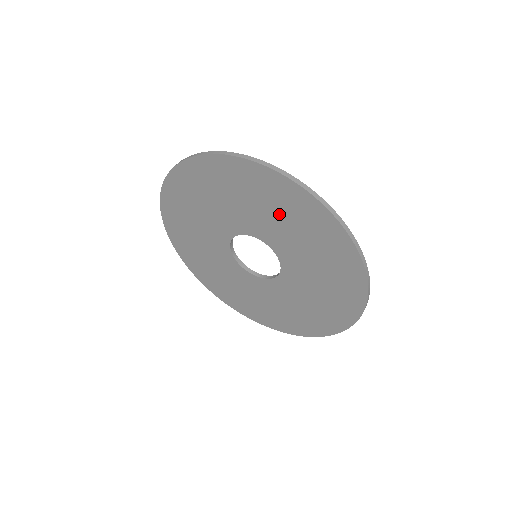
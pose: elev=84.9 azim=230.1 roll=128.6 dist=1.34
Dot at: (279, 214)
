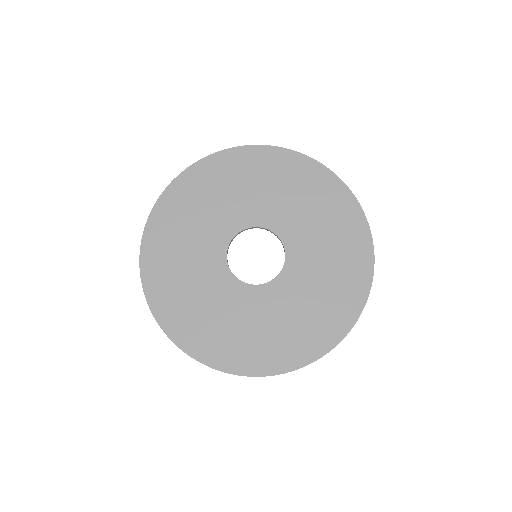
Dot at: (270, 185)
